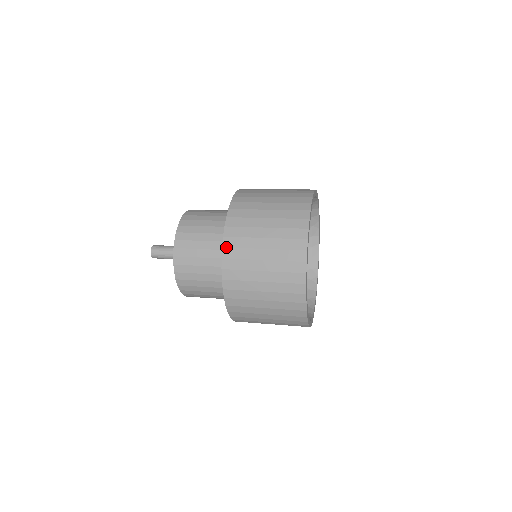
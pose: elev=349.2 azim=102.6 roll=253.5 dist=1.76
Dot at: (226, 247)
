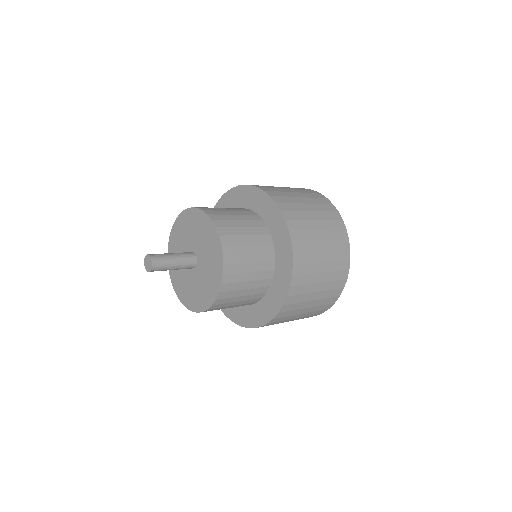
Dot at: (284, 210)
